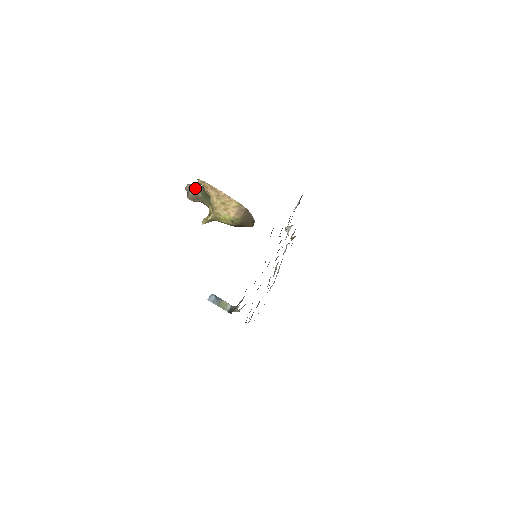
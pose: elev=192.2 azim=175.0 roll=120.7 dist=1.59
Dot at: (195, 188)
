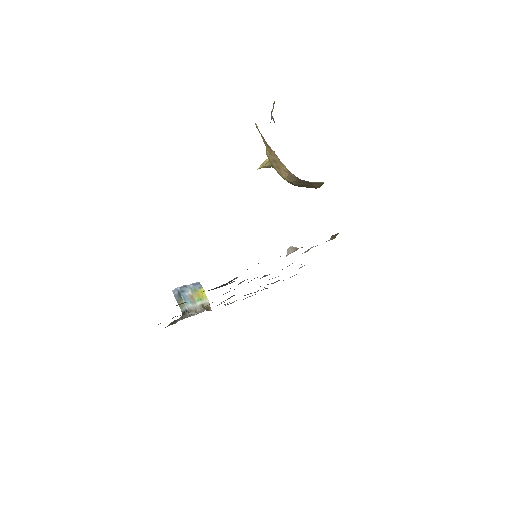
Dot at: (271, 116)
